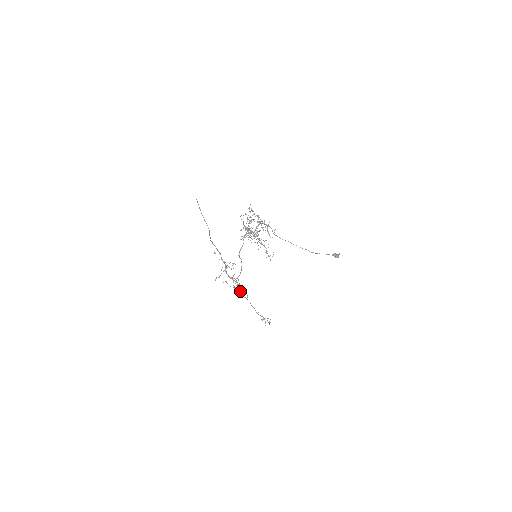
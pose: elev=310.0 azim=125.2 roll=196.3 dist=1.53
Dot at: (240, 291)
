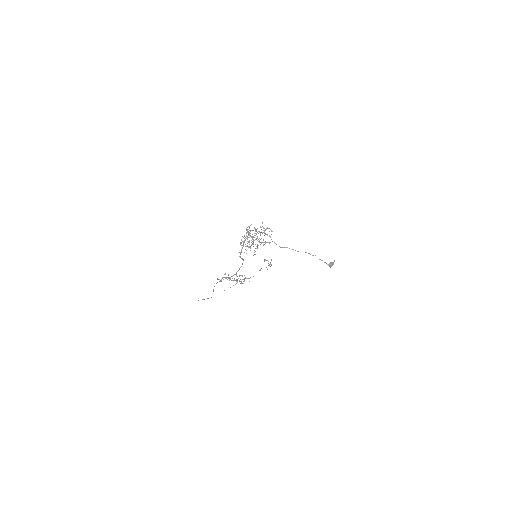
Dot at: (243, 281)
